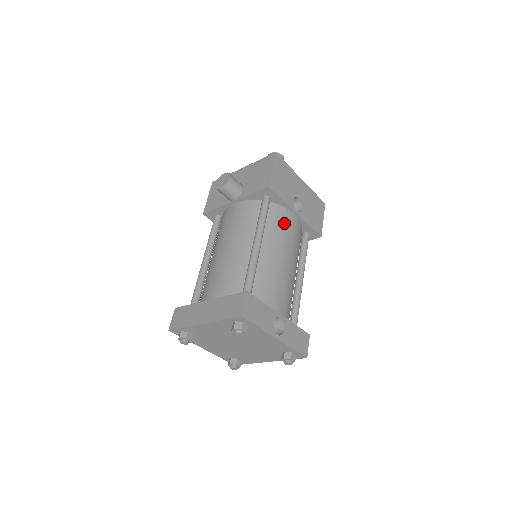
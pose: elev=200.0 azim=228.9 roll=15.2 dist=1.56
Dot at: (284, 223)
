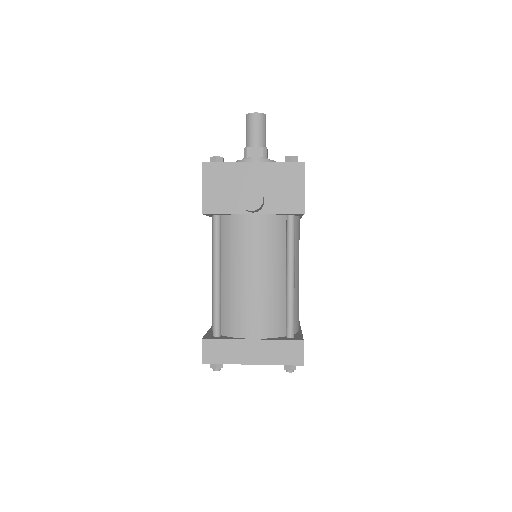
Dot at: (298, 235)
